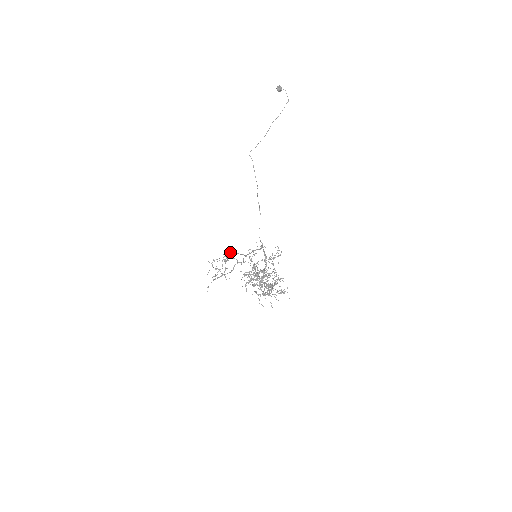
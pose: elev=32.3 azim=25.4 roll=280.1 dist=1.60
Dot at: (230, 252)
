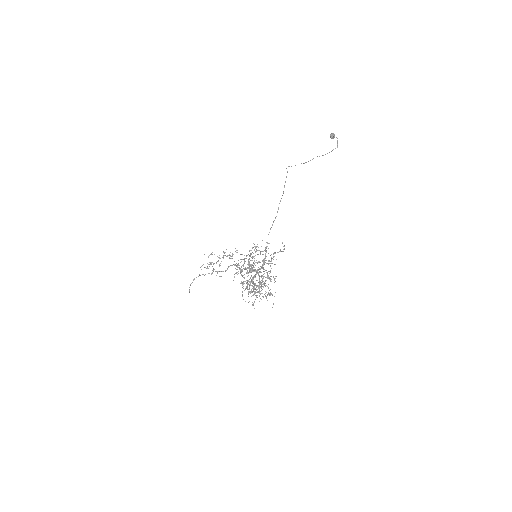
Dot at: occluded
